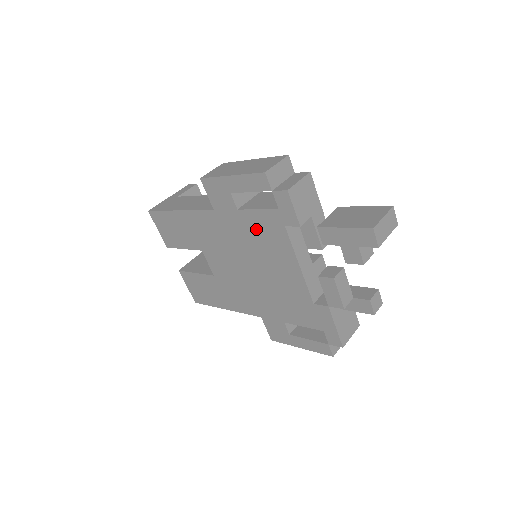
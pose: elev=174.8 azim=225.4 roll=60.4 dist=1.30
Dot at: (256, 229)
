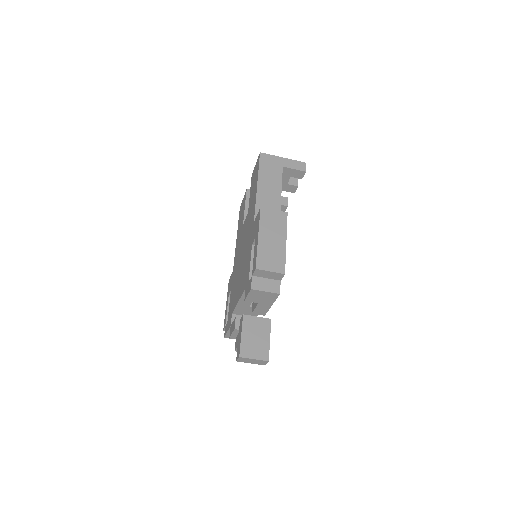
Dot at: (247, 263)
